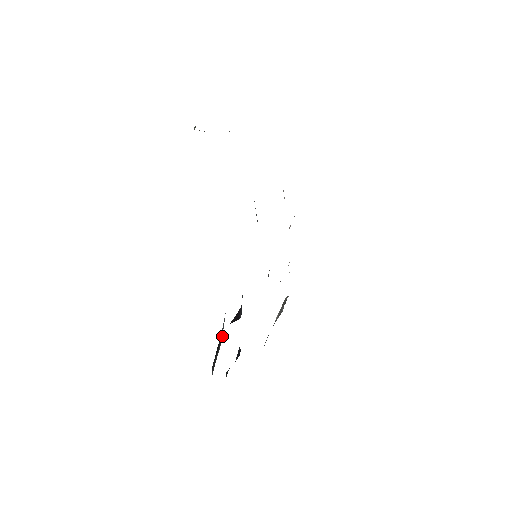
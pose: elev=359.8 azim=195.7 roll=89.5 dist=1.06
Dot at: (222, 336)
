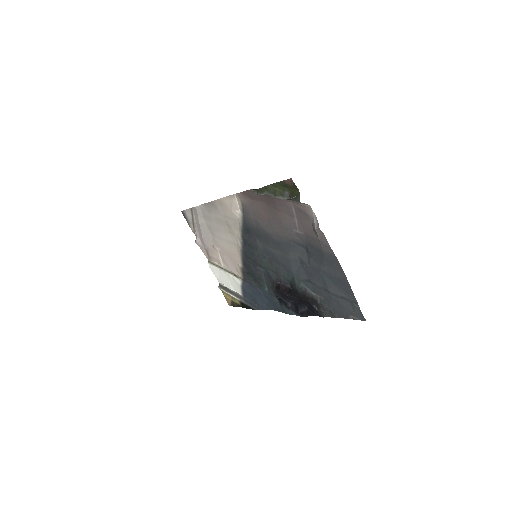
Dot at: (312, 292)
